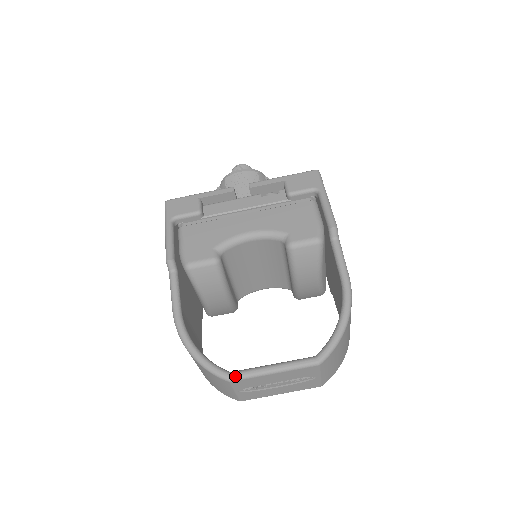
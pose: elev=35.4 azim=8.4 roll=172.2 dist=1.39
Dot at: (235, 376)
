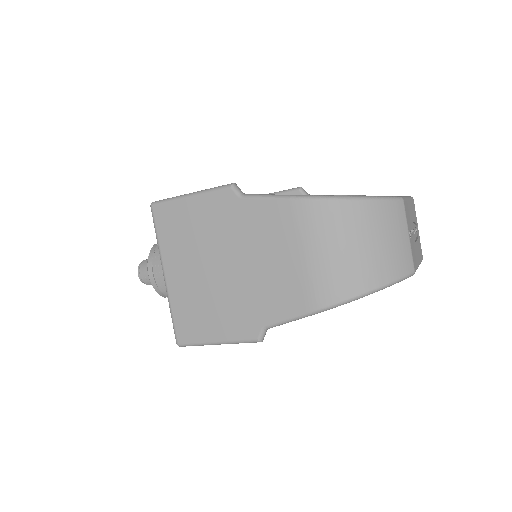
Dot at: (400, 196)
